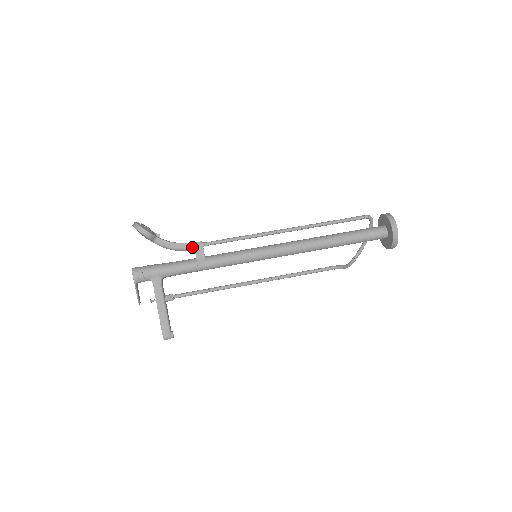
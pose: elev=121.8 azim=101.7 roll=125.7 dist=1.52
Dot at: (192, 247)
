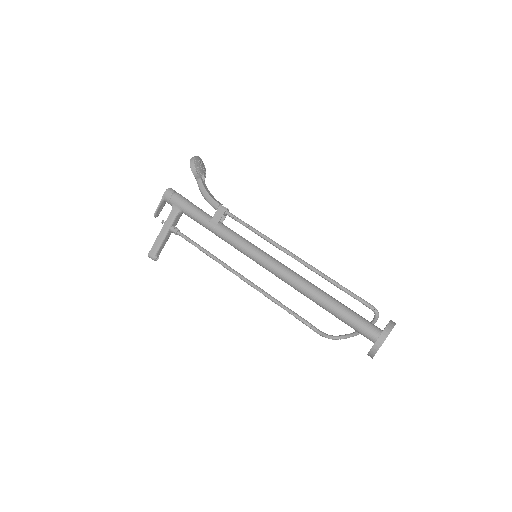
Dot at: (217, 207)
